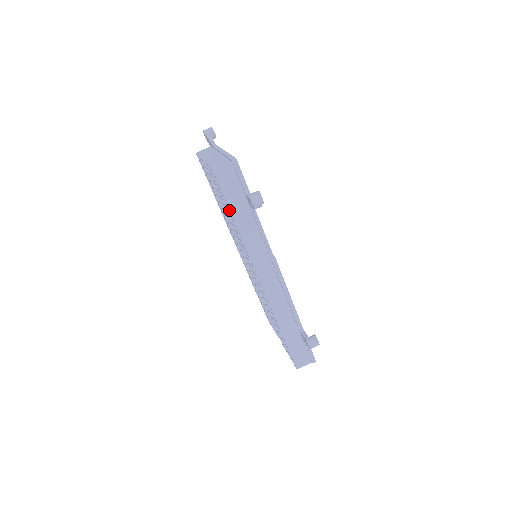
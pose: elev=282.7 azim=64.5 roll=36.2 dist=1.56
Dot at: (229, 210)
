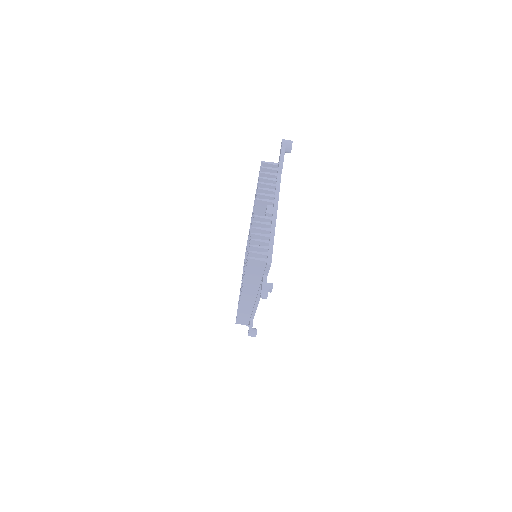
Dot at: occluded
